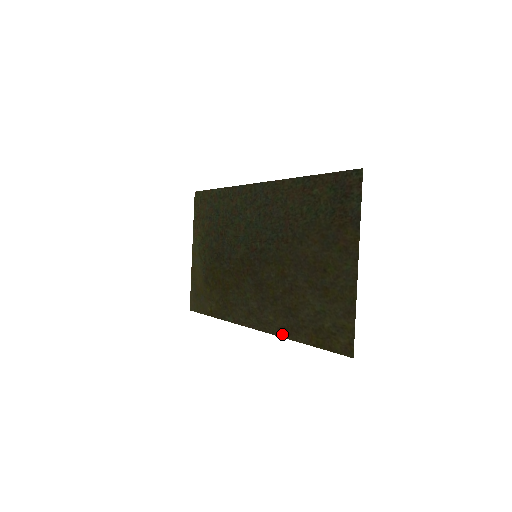
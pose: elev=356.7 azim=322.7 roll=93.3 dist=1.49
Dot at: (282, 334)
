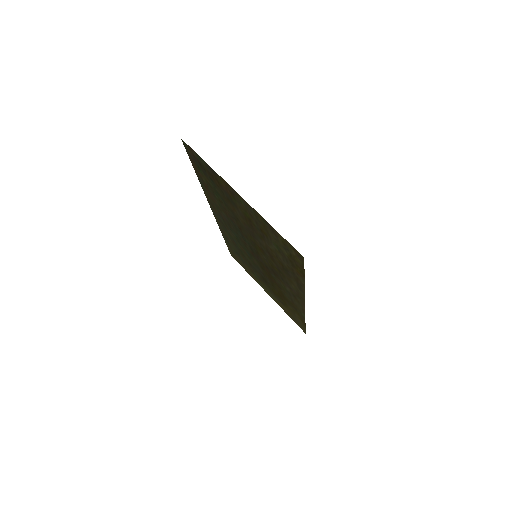
Dot at: (302, 290)
